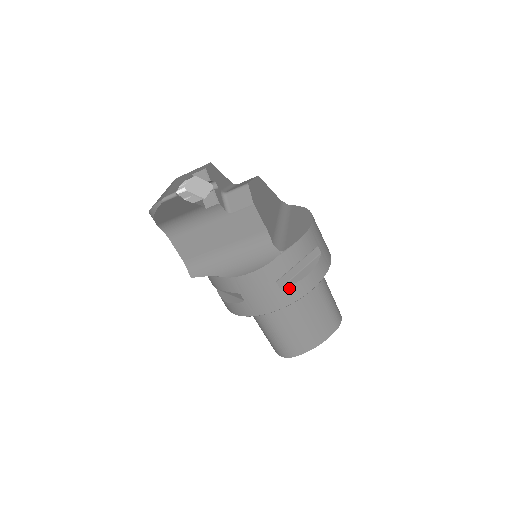
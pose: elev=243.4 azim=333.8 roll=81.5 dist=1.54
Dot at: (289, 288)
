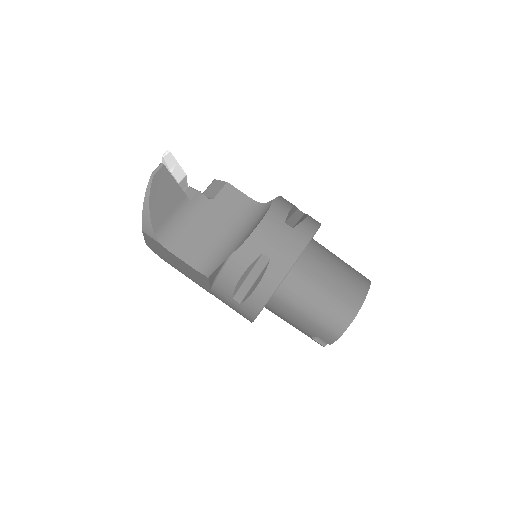
Dot at: (299, 226)
